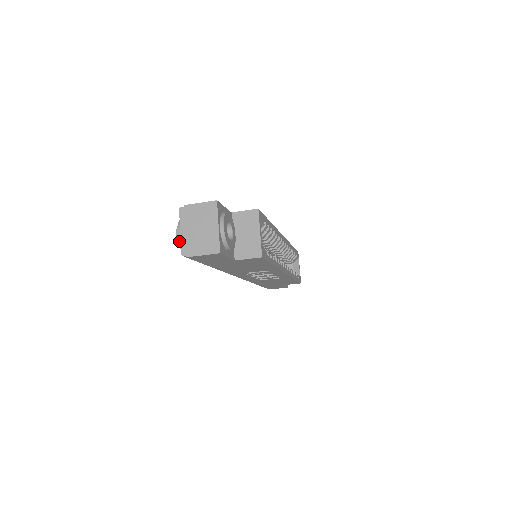
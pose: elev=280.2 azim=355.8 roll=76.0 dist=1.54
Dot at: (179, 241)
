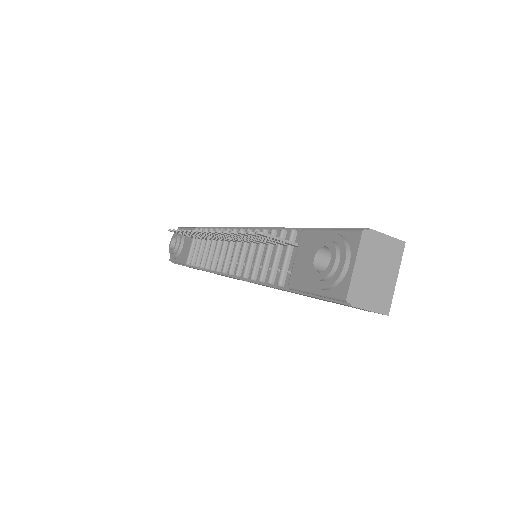
Dot at: (341, 275)
